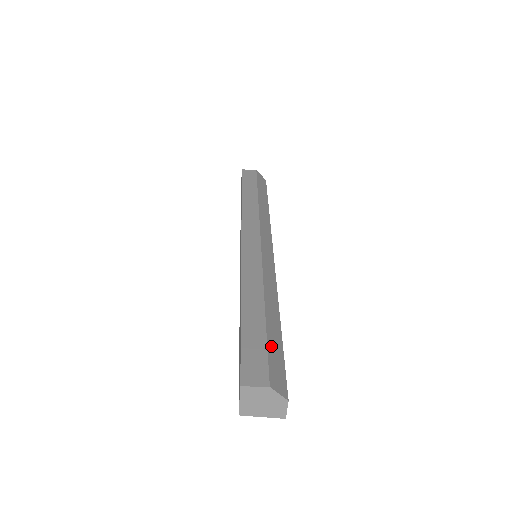
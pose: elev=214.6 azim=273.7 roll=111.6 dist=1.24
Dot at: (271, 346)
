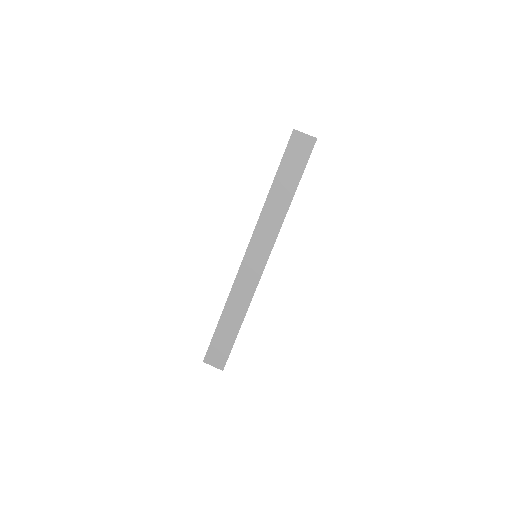
Dot at: occluded
